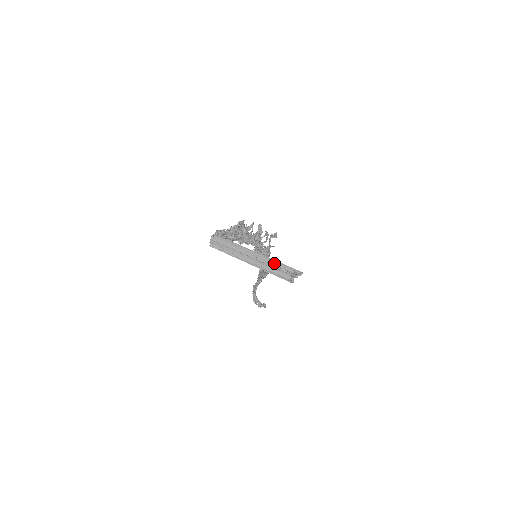
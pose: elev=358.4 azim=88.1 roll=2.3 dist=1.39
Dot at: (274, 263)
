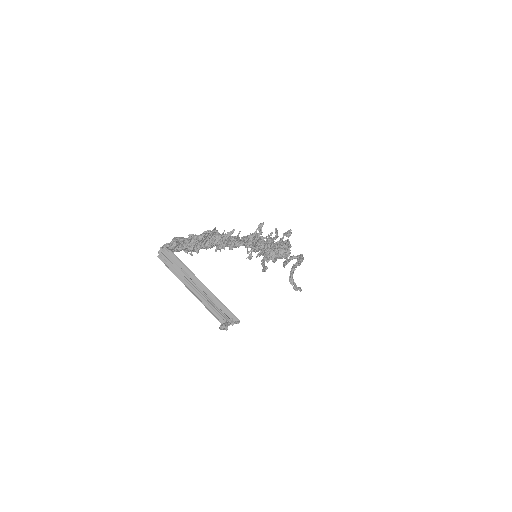
Dot at: (213, 299)
